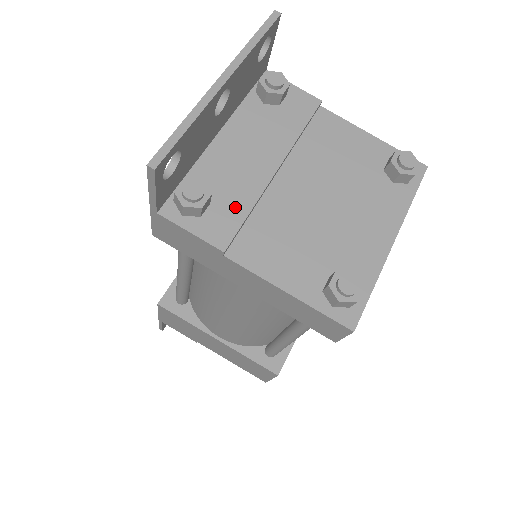
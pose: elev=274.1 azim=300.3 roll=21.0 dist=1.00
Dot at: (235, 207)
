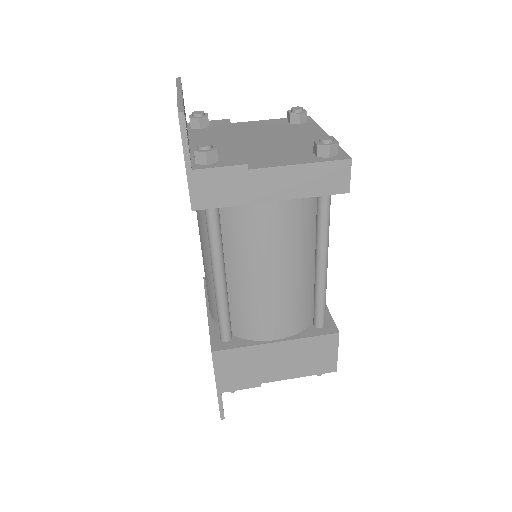
Dot at: (232, 153)
